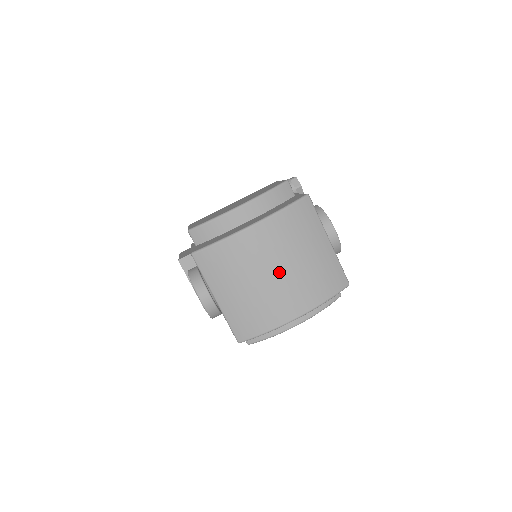
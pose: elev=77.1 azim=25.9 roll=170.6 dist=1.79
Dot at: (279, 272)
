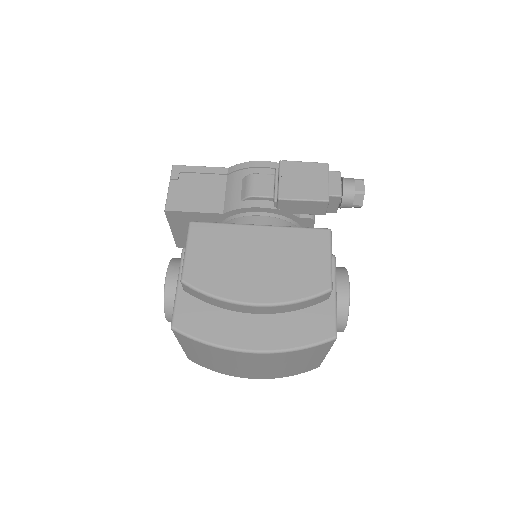
Dot at: (256, 368)
